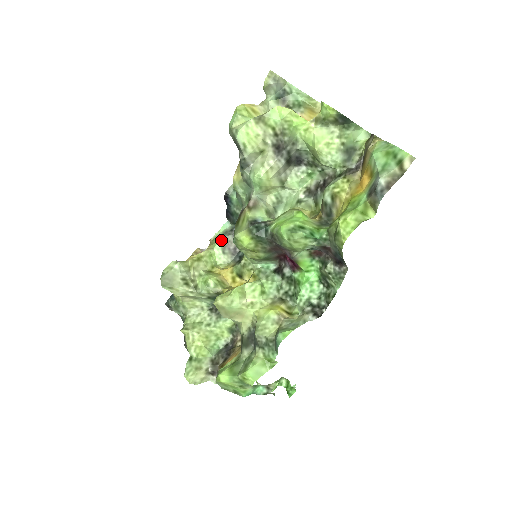
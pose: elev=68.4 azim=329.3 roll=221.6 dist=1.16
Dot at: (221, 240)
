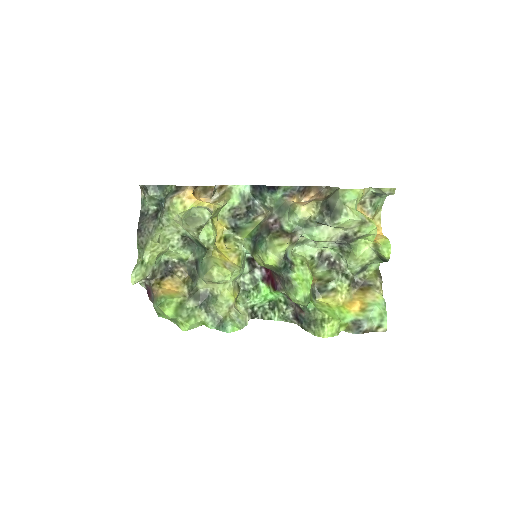
Dot at: (237, 203)
